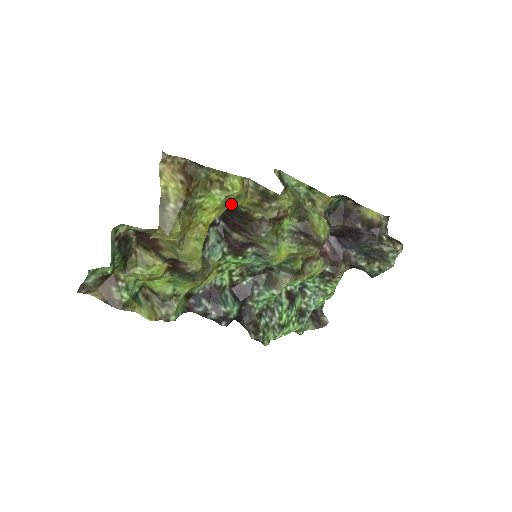
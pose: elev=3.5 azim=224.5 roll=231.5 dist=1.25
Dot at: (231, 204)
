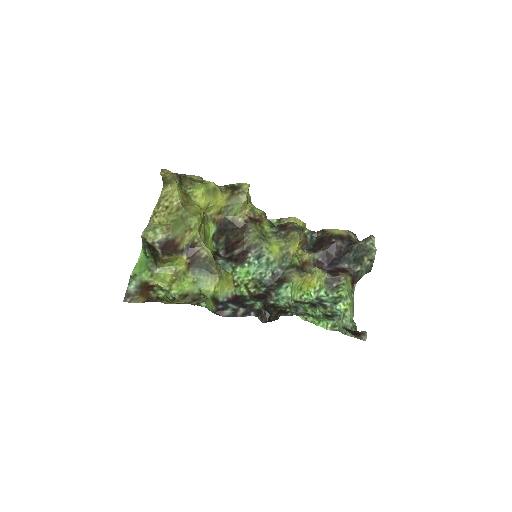
Dot at: (213, 196)
